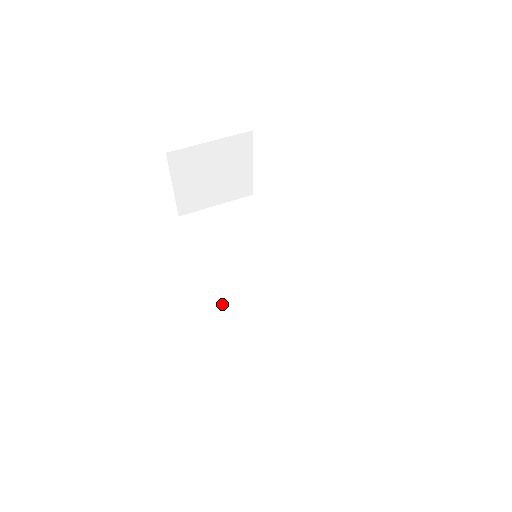
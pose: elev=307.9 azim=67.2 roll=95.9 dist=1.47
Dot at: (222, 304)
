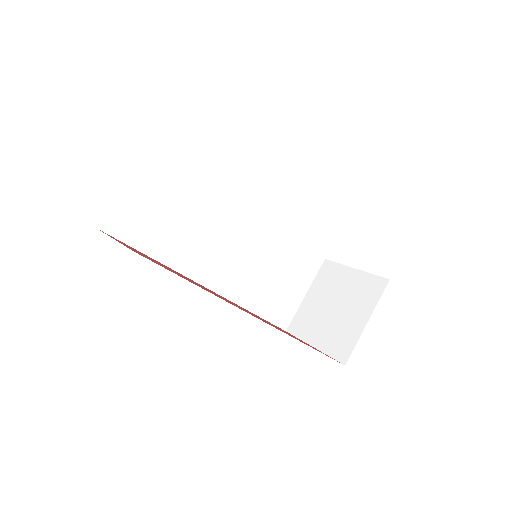
Dot at: (217, 287)
